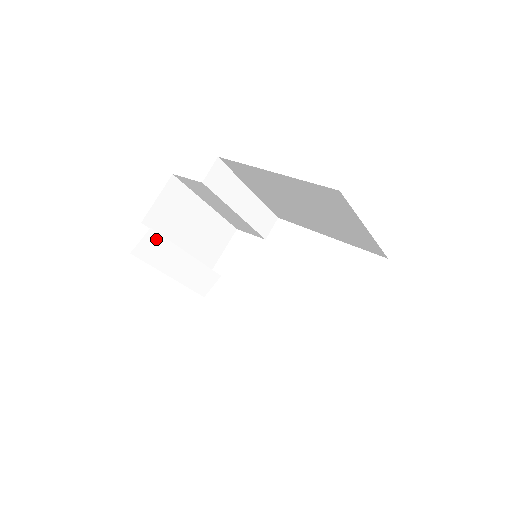
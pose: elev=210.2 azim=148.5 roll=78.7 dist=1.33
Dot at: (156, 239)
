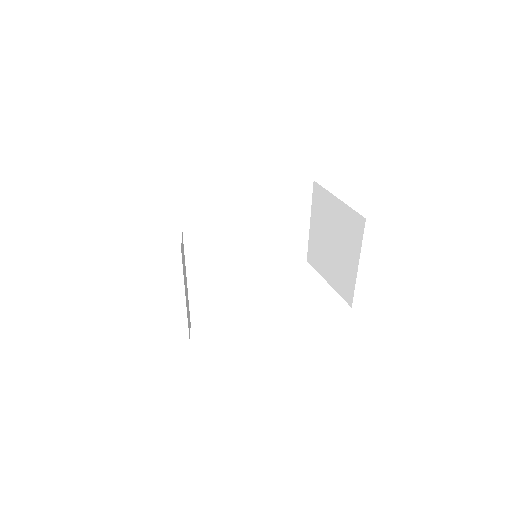
Dot at: (183, 247)
